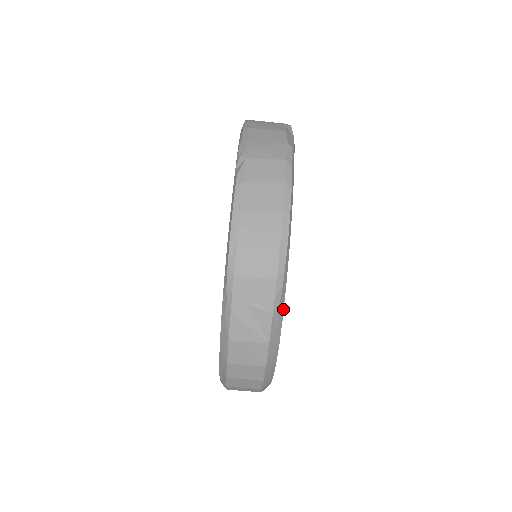
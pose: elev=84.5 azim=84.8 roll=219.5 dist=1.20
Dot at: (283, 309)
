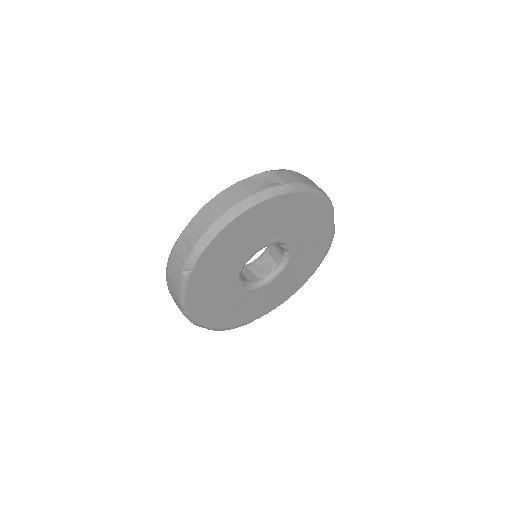
Dot at: (273, 197)
